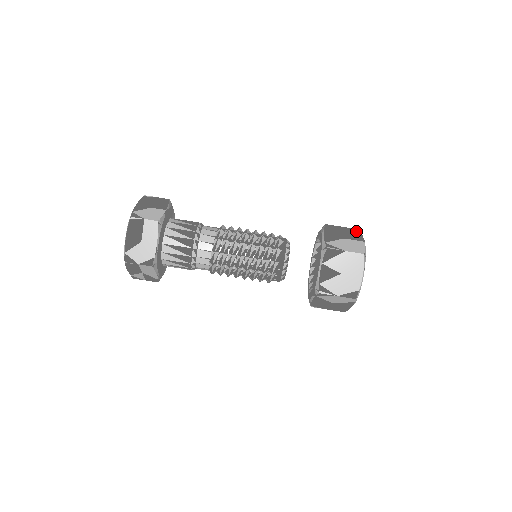
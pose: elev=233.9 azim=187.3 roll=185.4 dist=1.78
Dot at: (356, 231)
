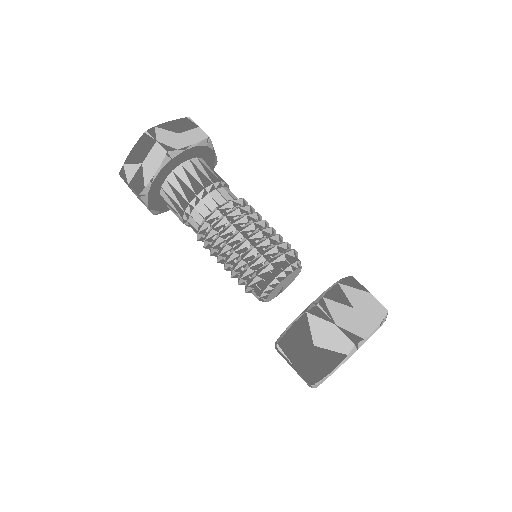
Dot at: occluded
